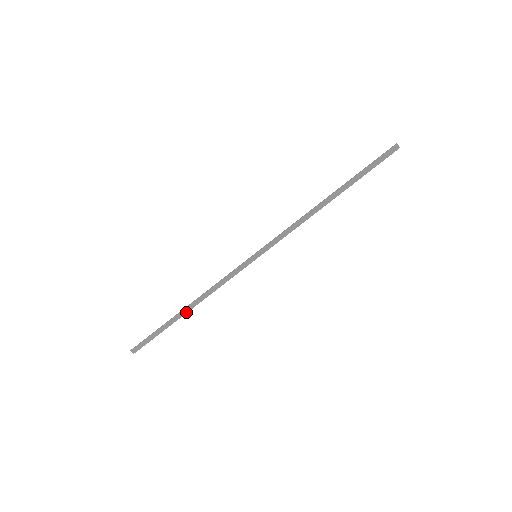
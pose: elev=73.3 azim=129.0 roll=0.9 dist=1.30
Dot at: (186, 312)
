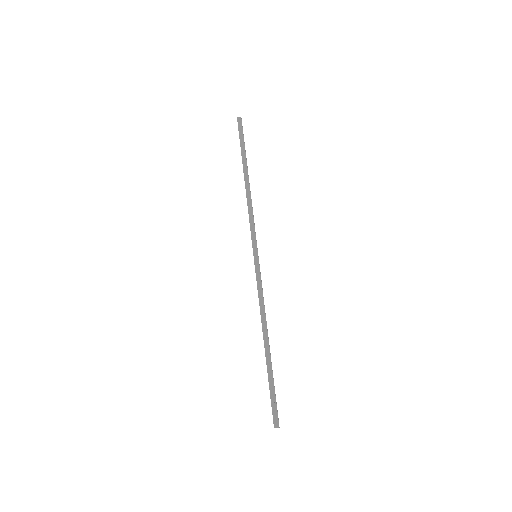
Dot at: (268, 346)
